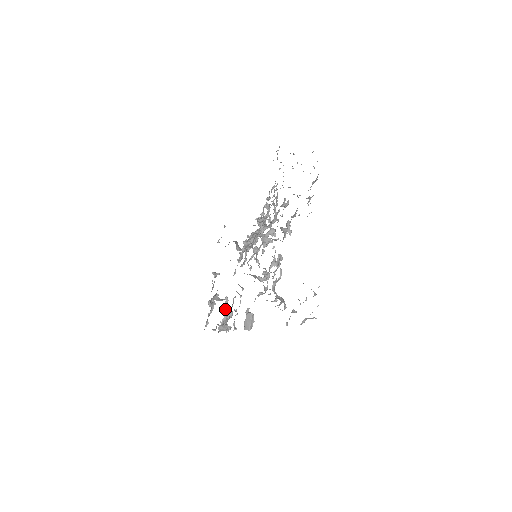
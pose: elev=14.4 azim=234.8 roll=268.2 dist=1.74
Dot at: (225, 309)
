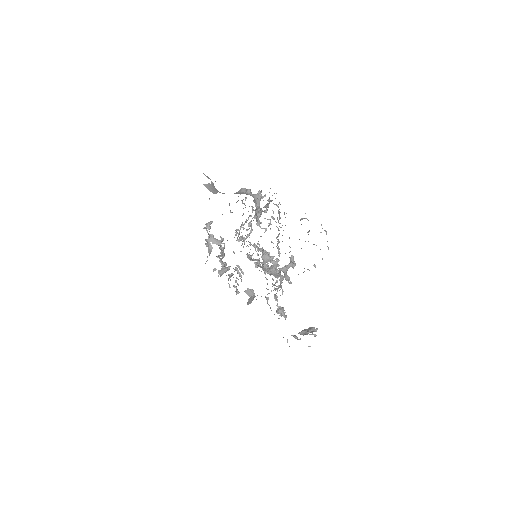
Dot at: occluded
